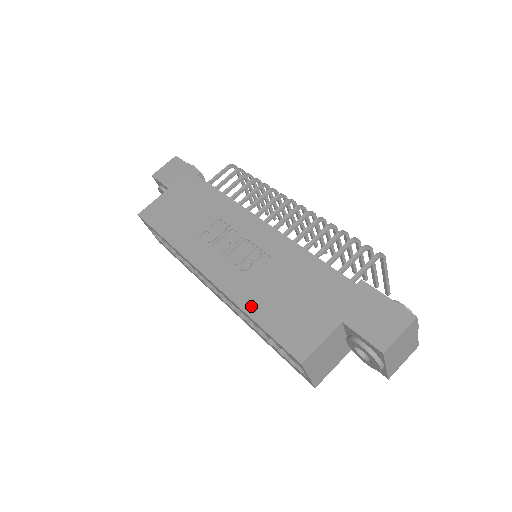
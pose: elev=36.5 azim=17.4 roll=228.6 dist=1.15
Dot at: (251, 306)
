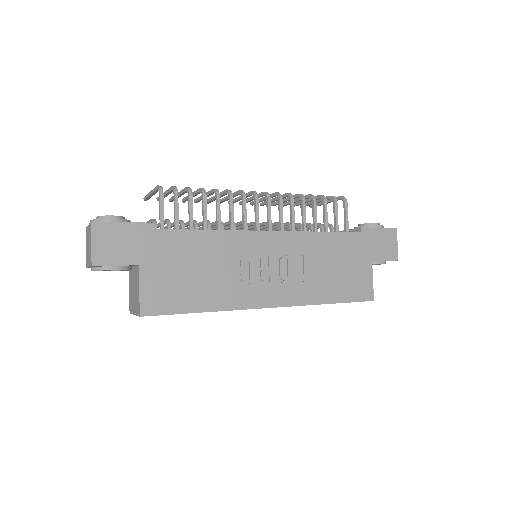
Dot at: (323, 297)
